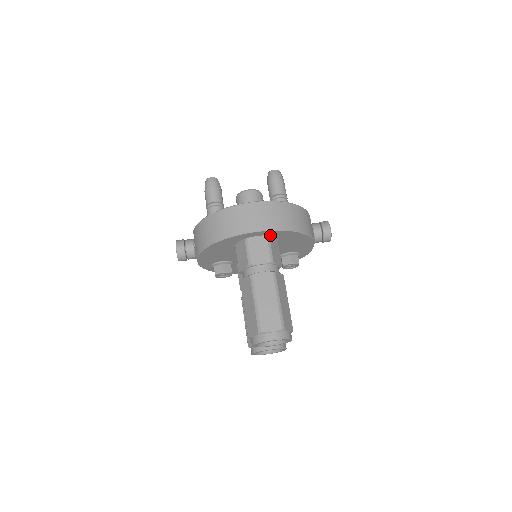
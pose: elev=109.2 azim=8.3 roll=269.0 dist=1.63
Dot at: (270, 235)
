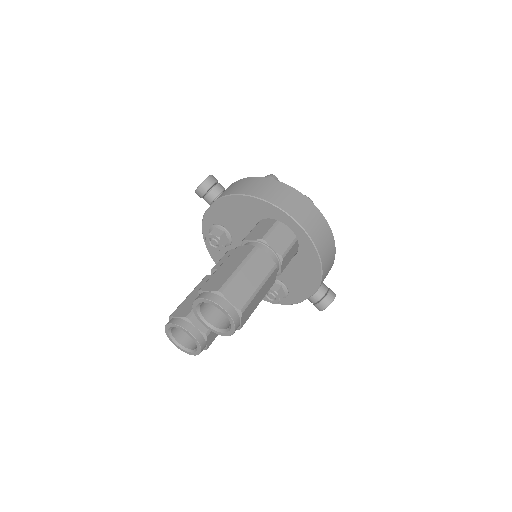
Dot at: (299, 240)
